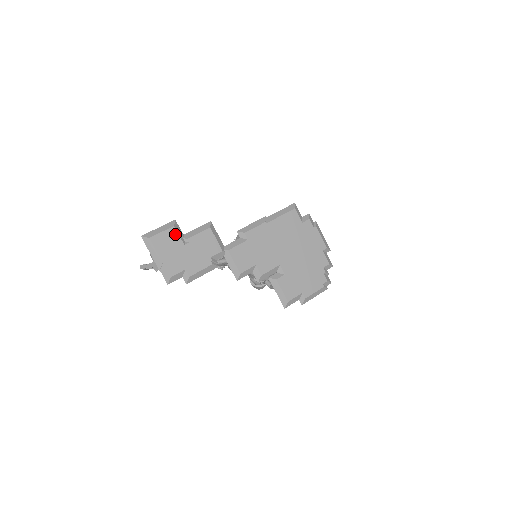
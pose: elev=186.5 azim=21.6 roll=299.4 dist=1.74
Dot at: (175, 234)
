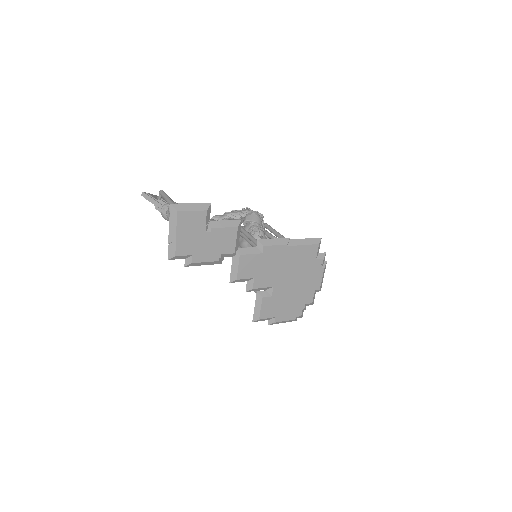
Dot at: (203, 218)
